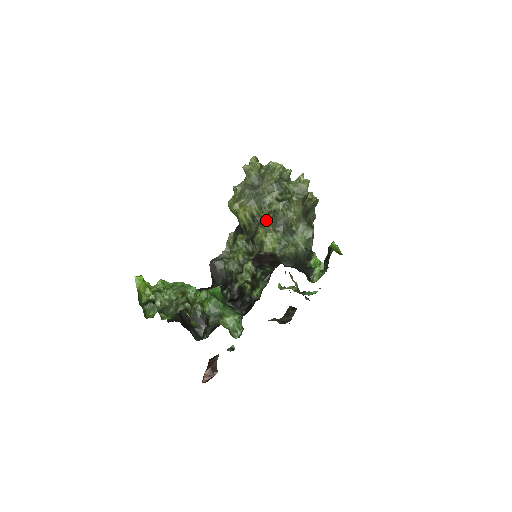
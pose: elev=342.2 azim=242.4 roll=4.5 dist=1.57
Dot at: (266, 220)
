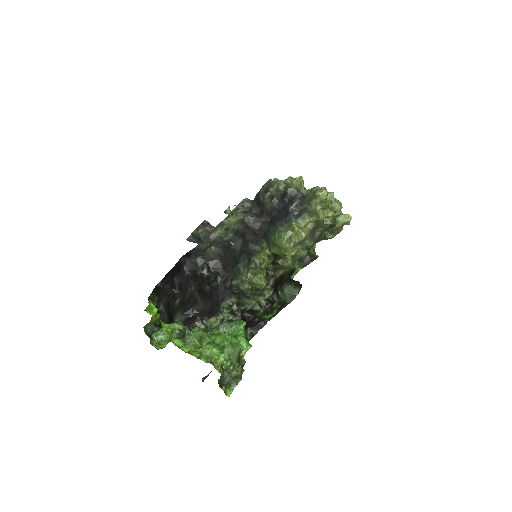
Dot at: (299, 253)
